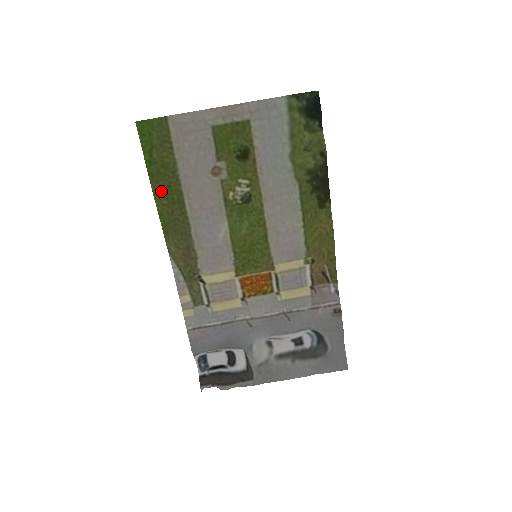
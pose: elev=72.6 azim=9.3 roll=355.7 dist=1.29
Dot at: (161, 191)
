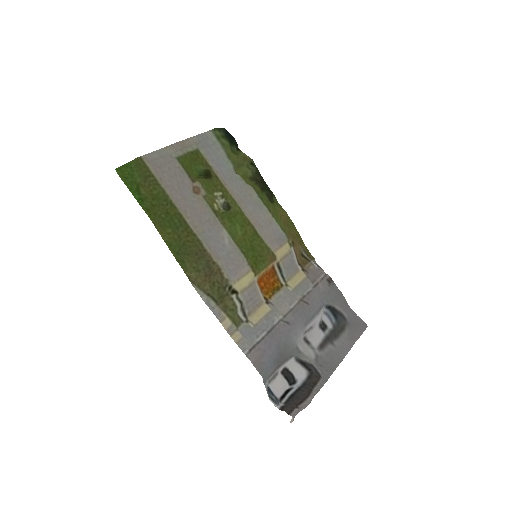
Dot at: (162, 221)
